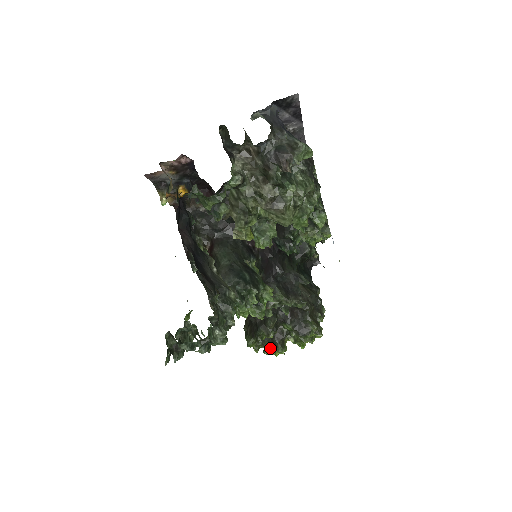
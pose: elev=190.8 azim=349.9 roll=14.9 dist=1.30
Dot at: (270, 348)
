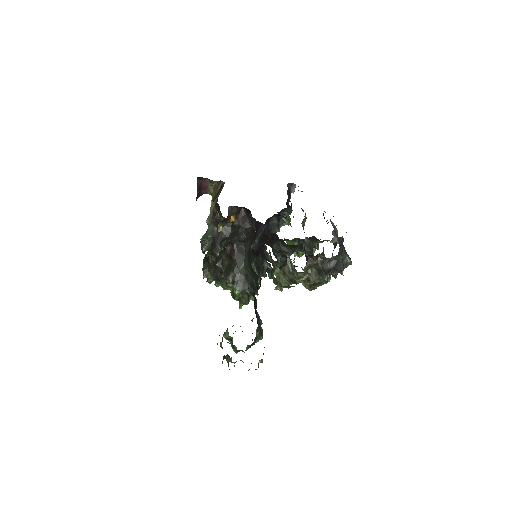
Dot at: (221, 284)
